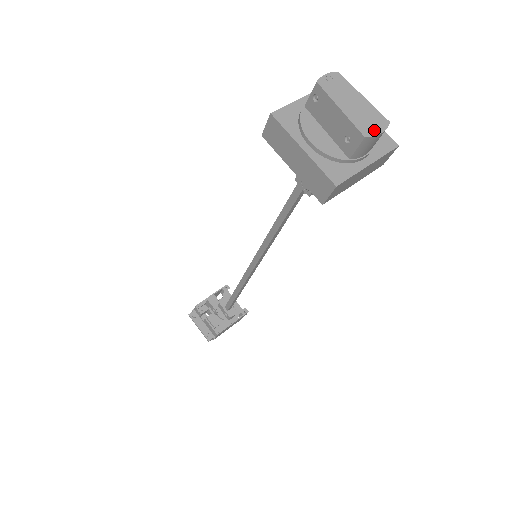
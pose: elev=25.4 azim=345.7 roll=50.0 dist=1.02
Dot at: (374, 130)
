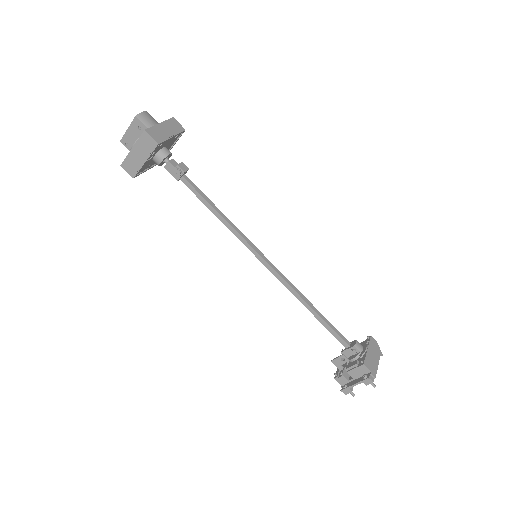
Dot at: (140, 115)
